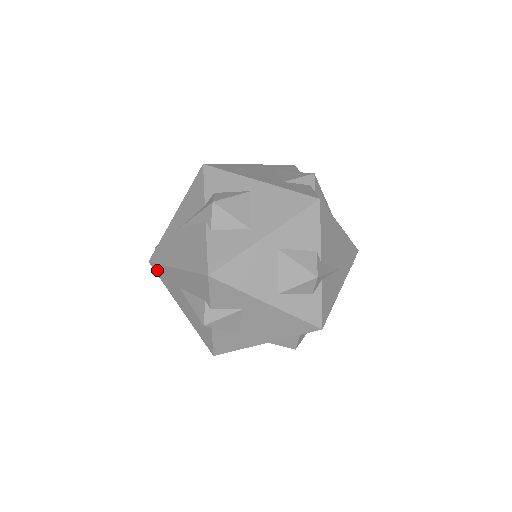
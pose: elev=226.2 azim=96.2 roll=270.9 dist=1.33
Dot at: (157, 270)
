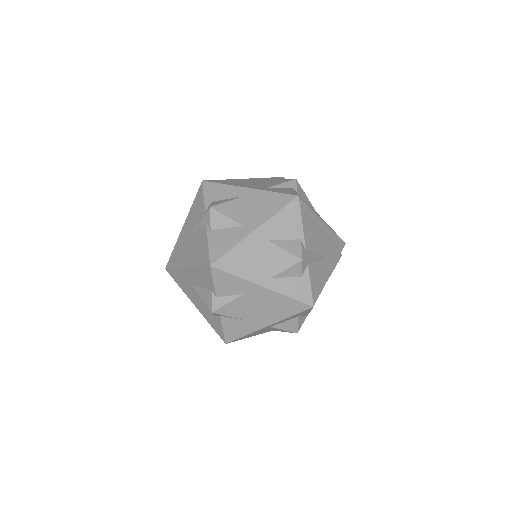
Dot at: (172, 274)
